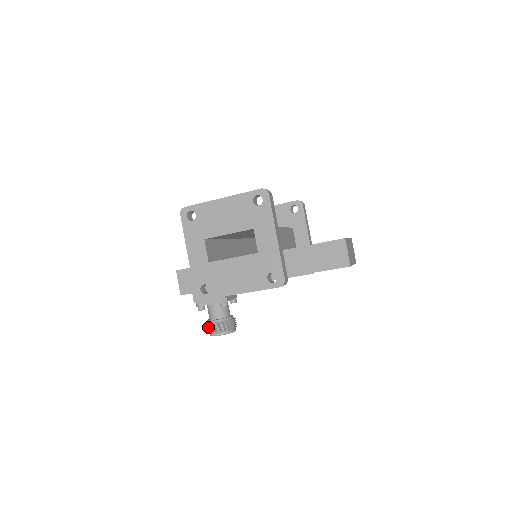
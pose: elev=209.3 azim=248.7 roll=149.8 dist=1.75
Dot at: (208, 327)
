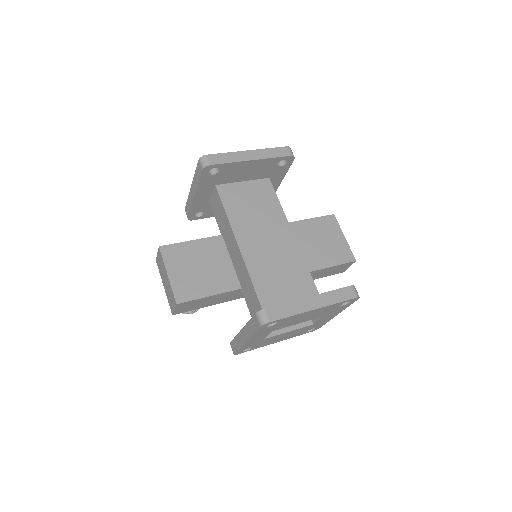
Dot at: occluded
